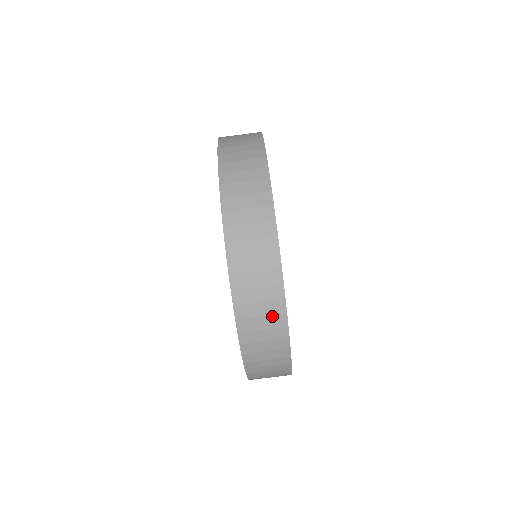
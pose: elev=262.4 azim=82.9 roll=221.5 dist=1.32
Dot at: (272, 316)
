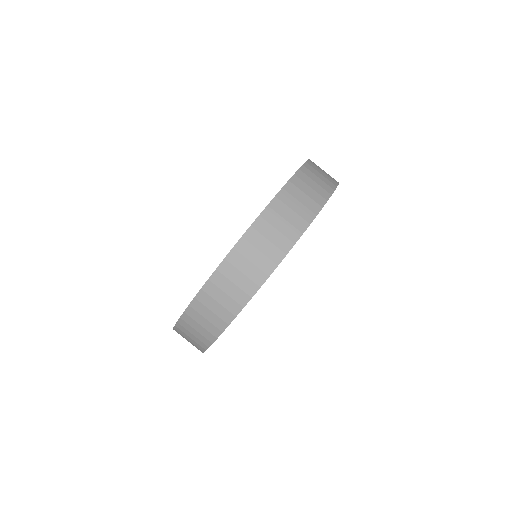
Dot at: (213, 325)
